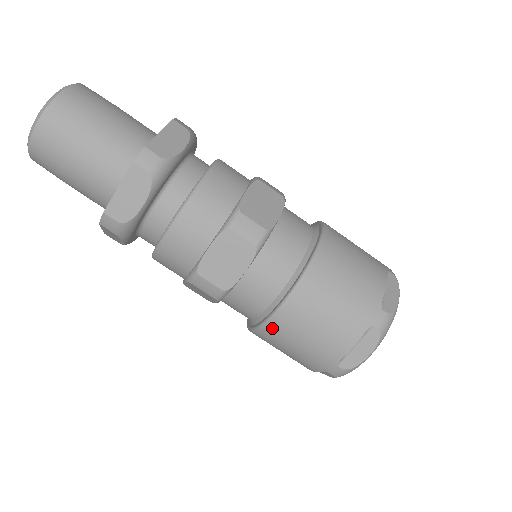
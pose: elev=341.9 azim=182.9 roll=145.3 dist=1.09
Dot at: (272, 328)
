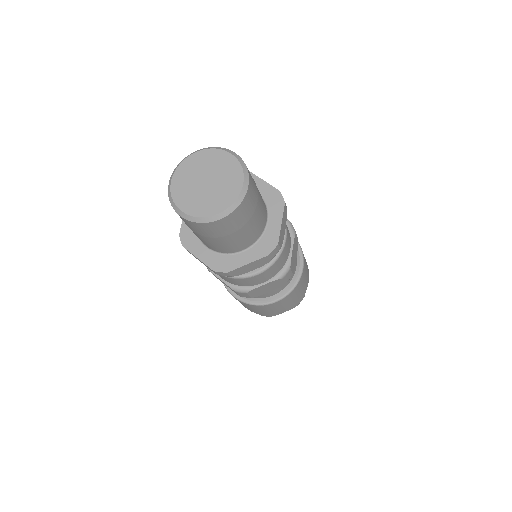
Dot at: (256, 306)
